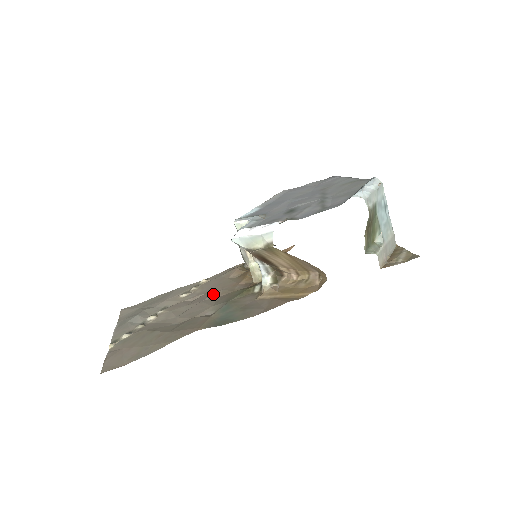
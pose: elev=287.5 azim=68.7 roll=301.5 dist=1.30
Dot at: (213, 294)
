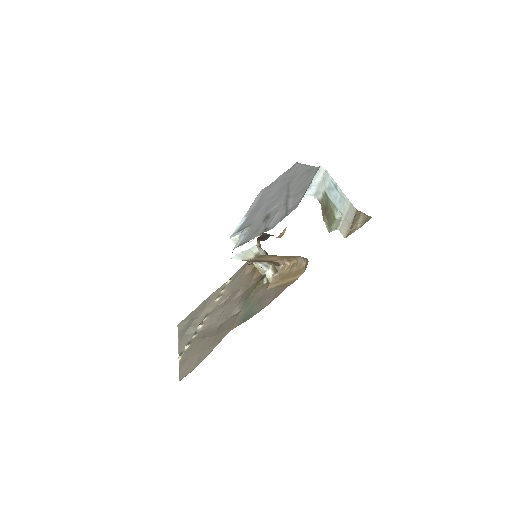
Dot at: (237, 293)
